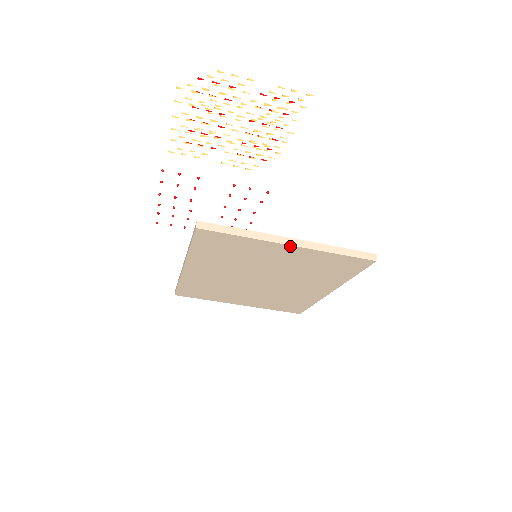
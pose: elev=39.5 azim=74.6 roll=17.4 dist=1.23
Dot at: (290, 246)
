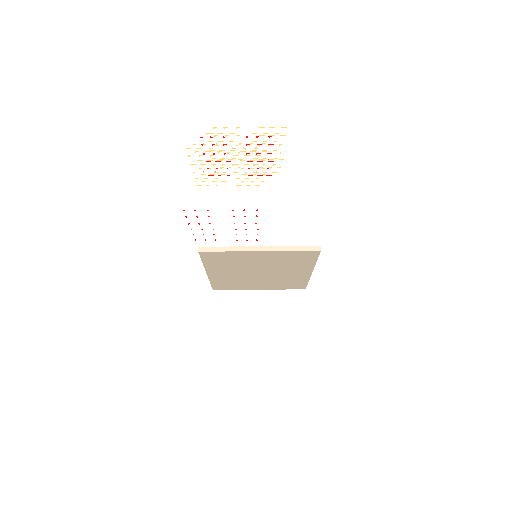
Dot at: (260, 252)
